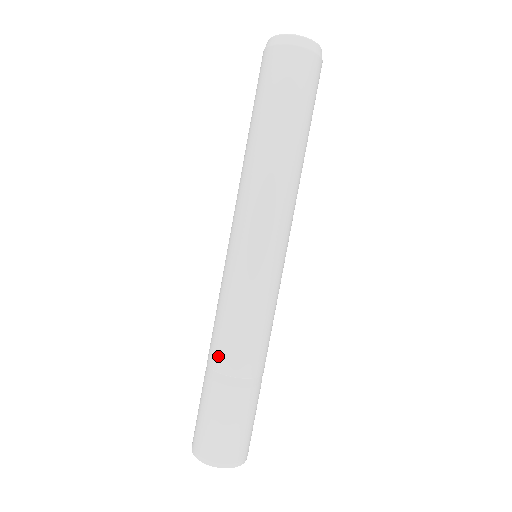
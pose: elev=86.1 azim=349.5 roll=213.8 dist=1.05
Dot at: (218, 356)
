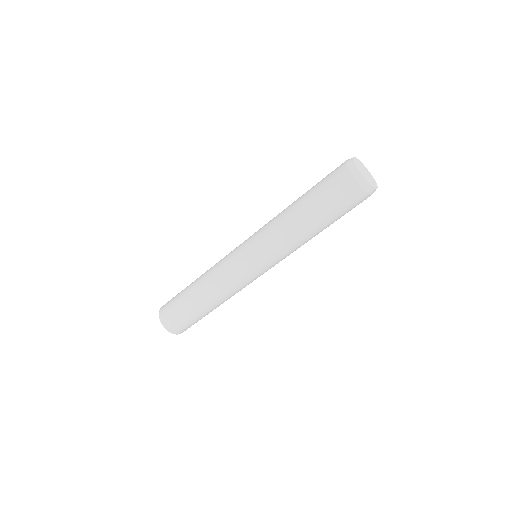
Dot at: (209, 300)
